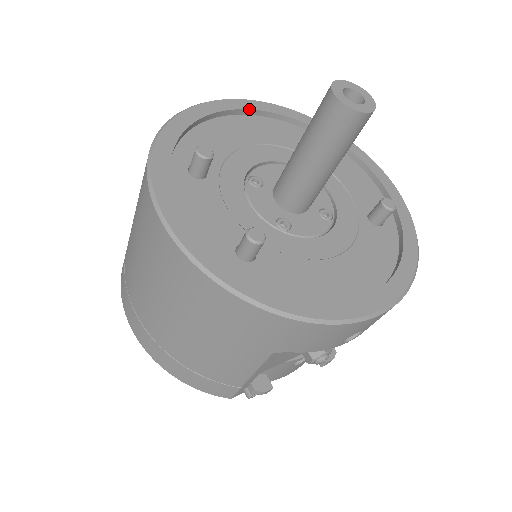
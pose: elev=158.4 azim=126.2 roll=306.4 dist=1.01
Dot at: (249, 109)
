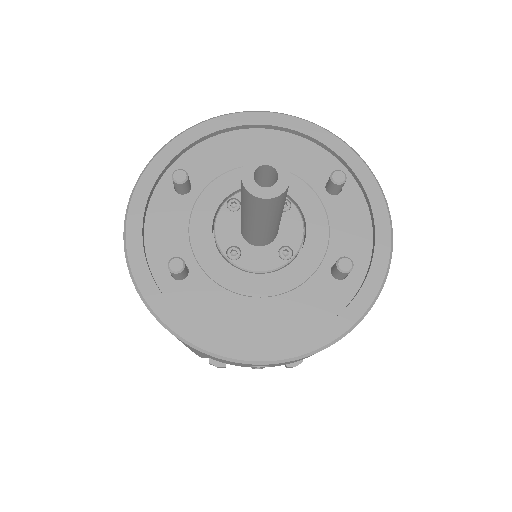
Dot at: (271, 125)
